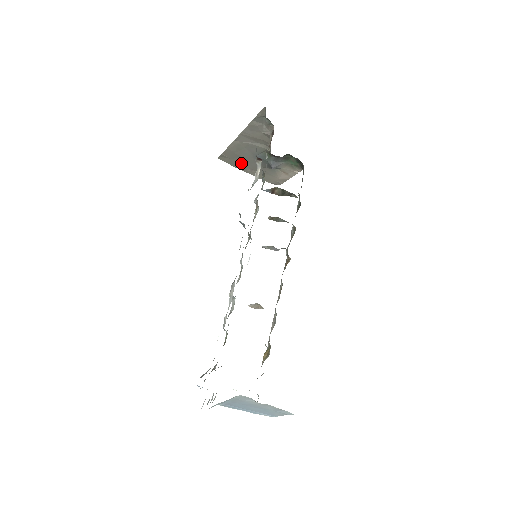
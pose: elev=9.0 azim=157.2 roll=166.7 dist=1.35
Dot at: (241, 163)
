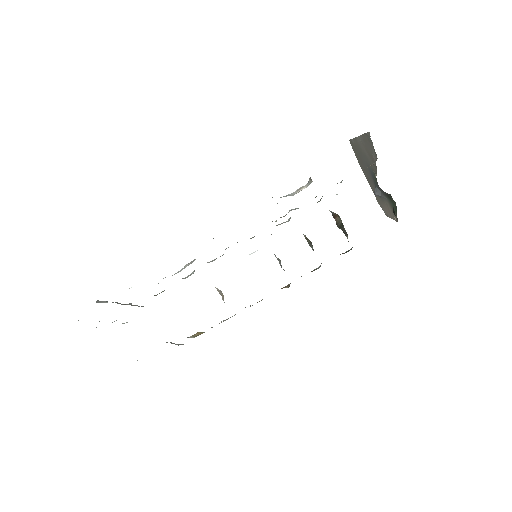
Dot at: occluded
